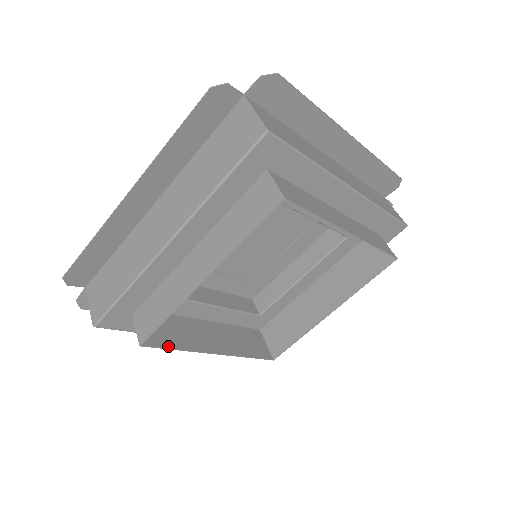
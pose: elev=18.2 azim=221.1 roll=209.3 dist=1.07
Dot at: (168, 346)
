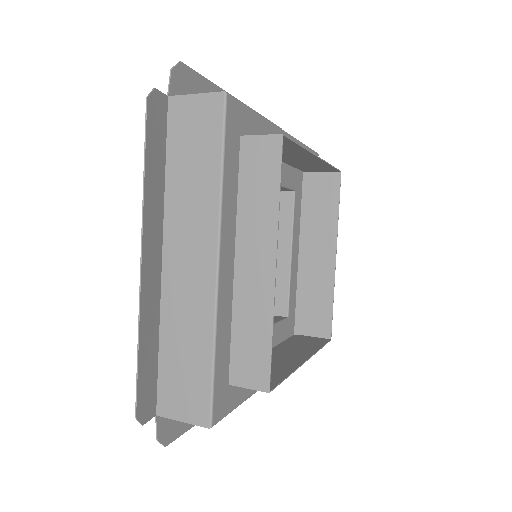
Dot at: (281, 379)
